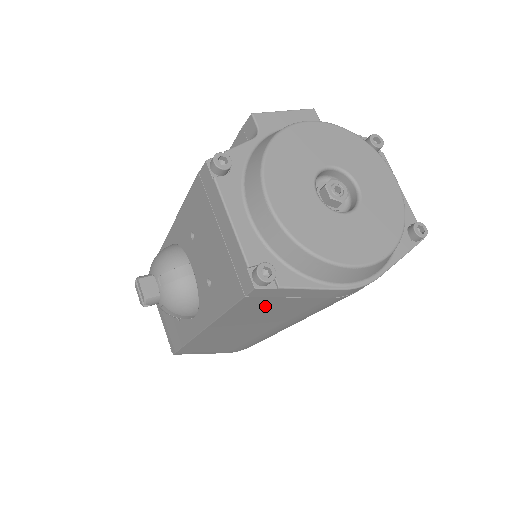
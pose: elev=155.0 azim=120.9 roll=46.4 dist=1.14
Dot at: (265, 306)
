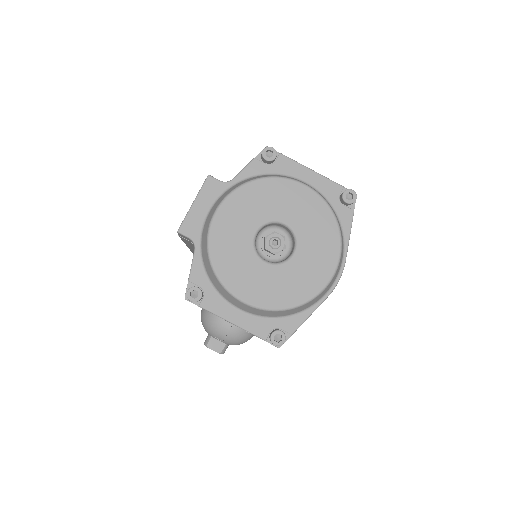
Dot at: occluded
